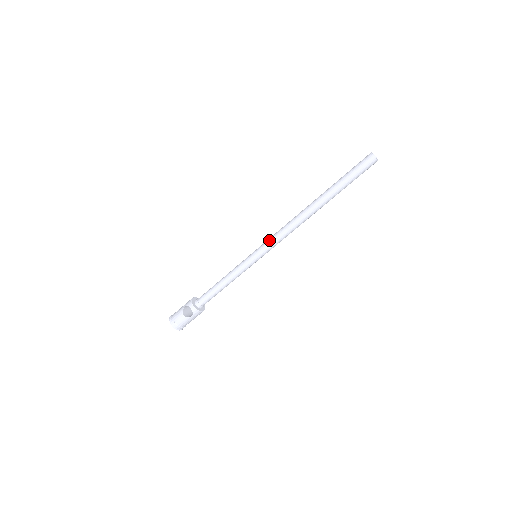
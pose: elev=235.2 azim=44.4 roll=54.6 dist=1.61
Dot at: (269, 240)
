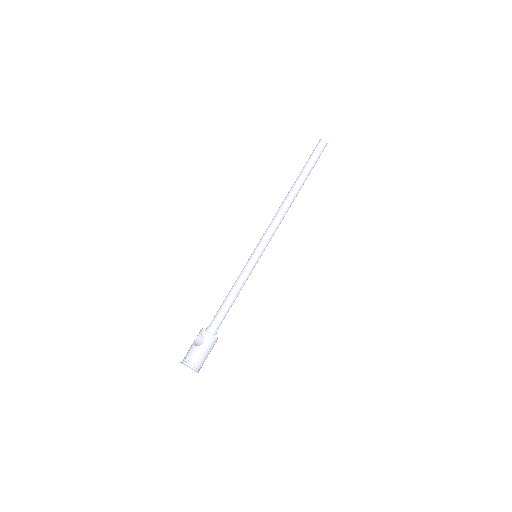
Dot at: (263, 234)
